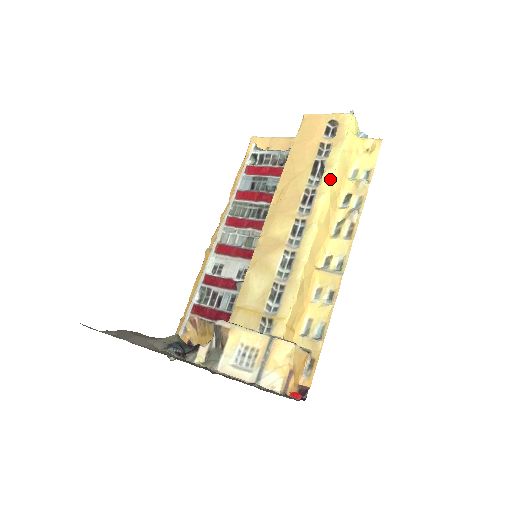
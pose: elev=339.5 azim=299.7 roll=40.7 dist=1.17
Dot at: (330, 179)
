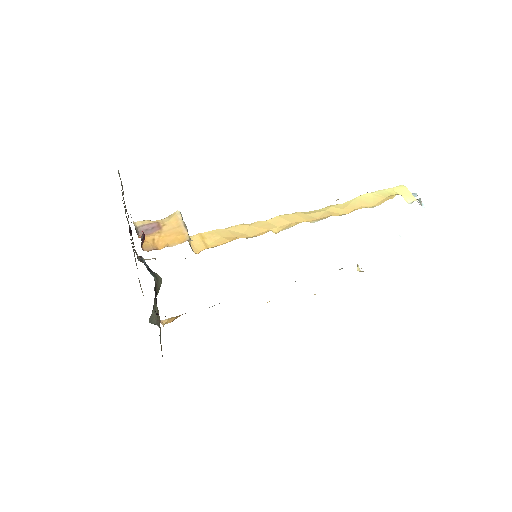
Dot at: (343, 204)
